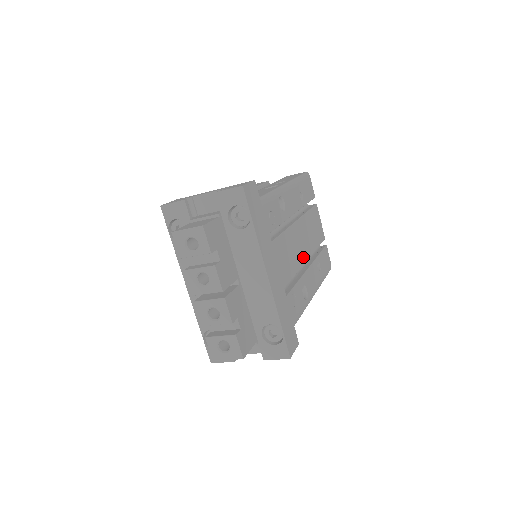
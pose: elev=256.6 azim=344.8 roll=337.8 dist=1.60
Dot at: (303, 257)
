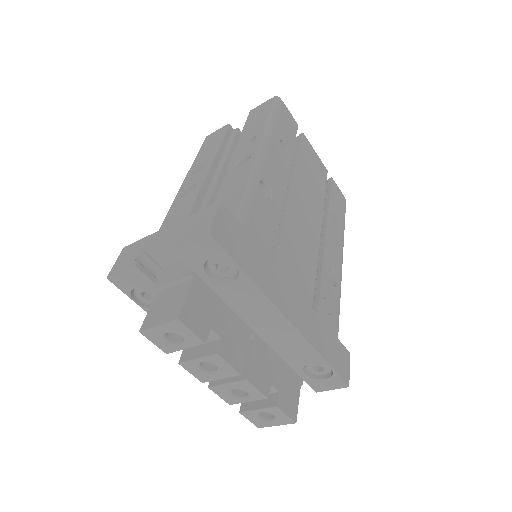
Dot at: (315, 232)
